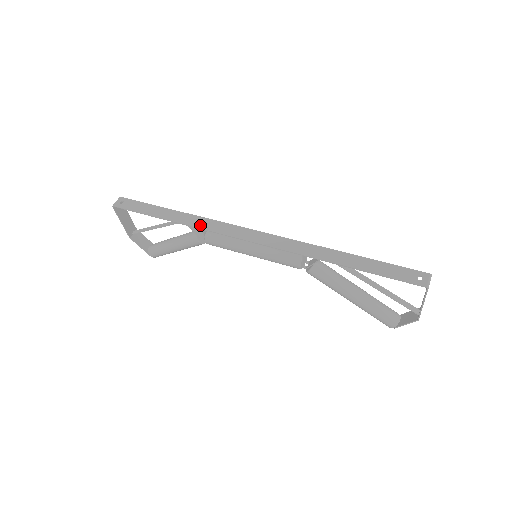
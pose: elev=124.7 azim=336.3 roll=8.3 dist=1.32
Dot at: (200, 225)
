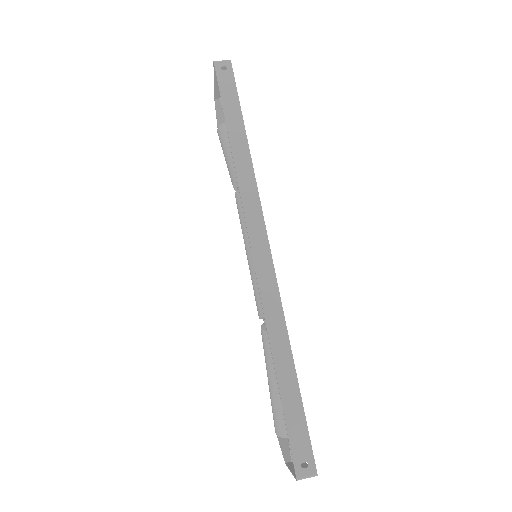
Dot at: (242, 178)
